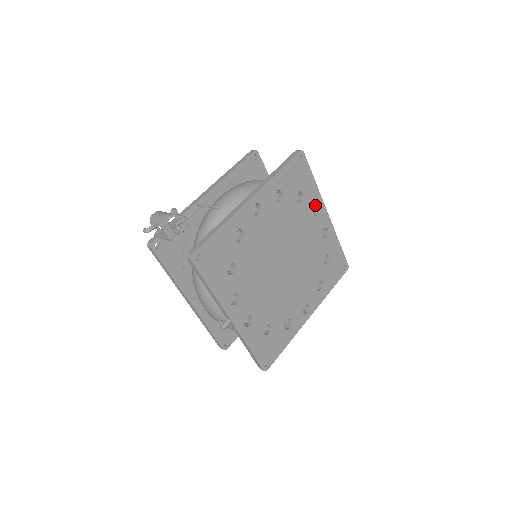
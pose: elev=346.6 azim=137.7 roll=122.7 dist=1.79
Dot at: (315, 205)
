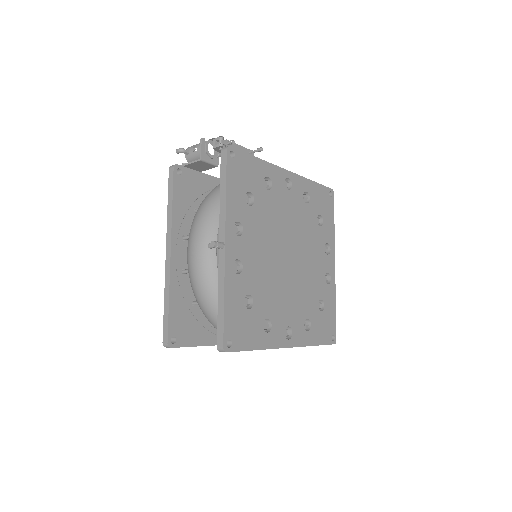
Dot at: (327, 247)
